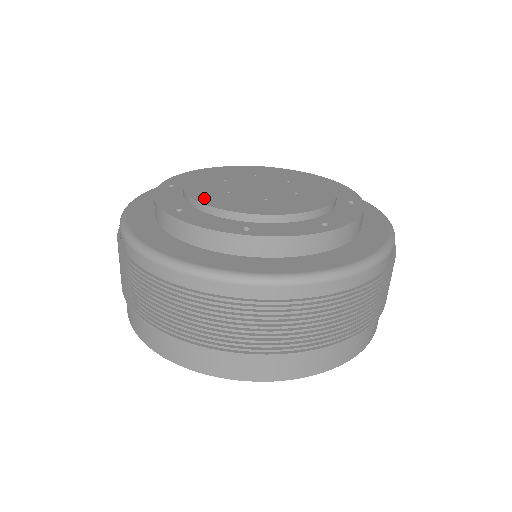
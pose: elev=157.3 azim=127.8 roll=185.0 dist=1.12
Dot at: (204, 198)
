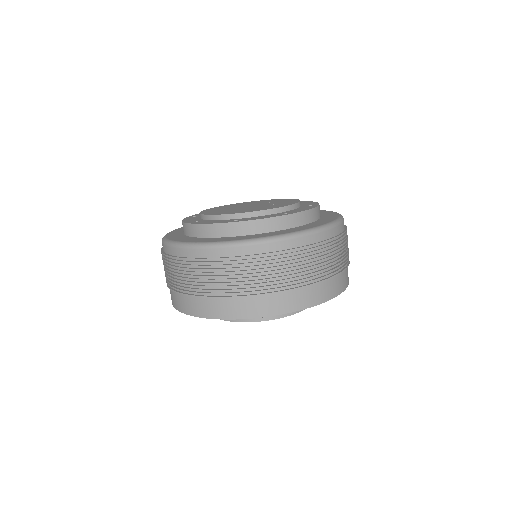
Dot at: (211, 213)
